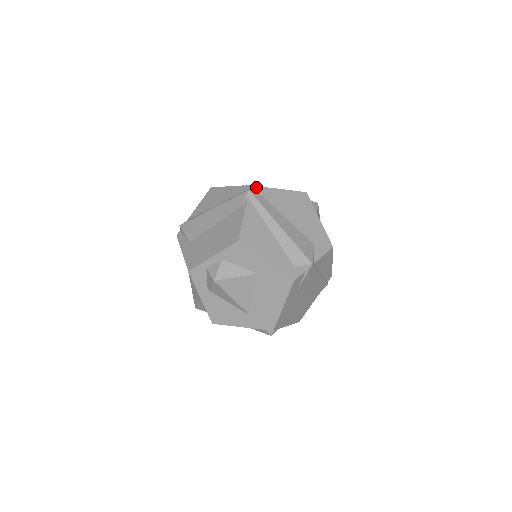
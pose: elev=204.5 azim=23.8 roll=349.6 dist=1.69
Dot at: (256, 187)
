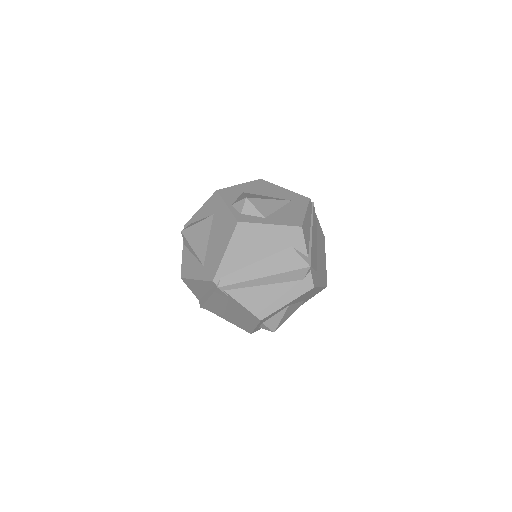
Dot at: (216, 276)
